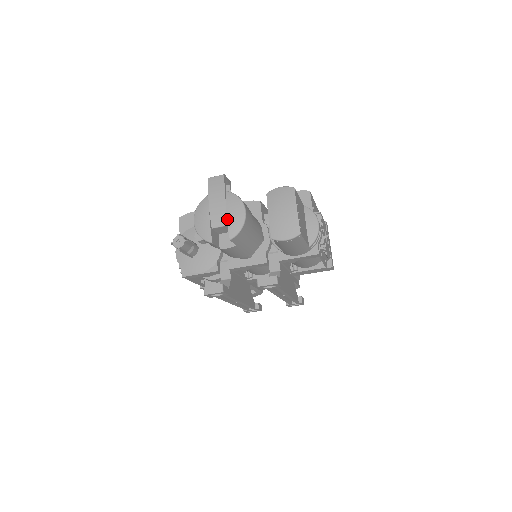
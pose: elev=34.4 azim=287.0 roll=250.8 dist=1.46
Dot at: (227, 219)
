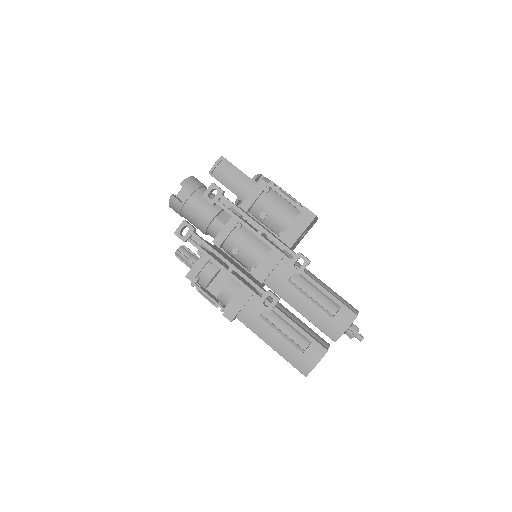
Dot at: occluded
